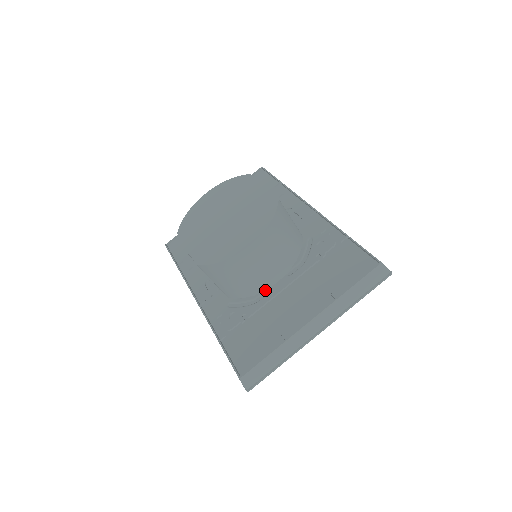
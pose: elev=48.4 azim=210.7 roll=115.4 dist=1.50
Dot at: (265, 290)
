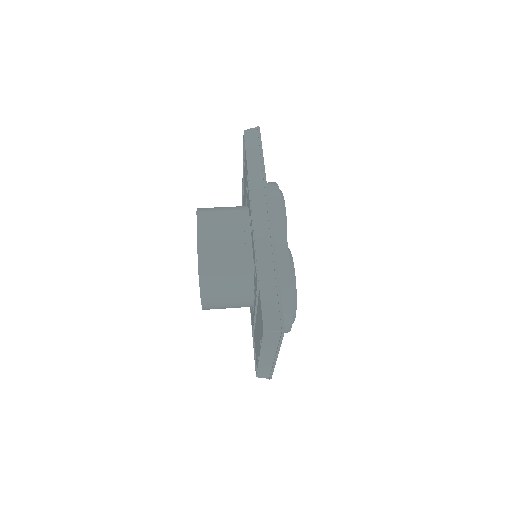
Dot at: (253, 306)
